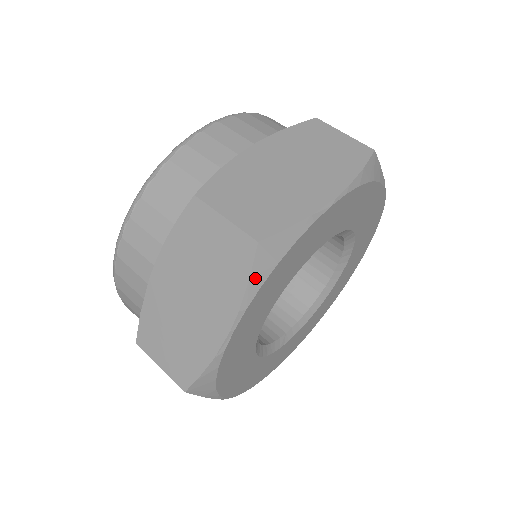
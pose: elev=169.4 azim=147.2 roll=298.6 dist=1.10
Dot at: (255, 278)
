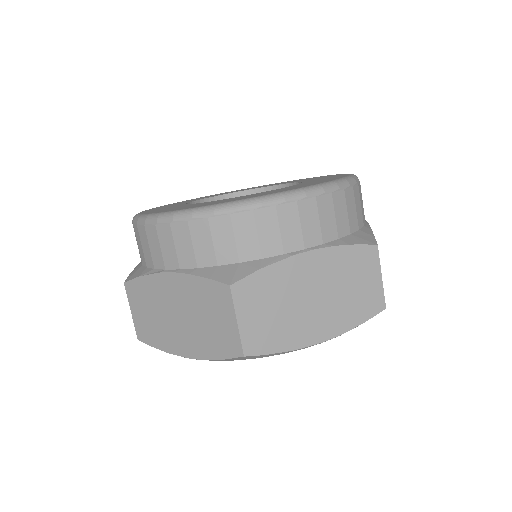
Dot at: (362, 323)
